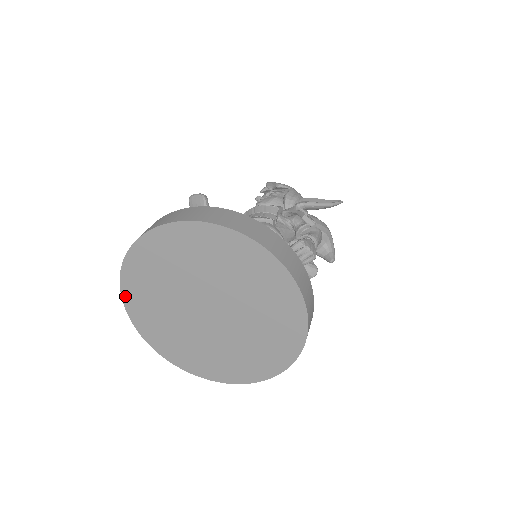
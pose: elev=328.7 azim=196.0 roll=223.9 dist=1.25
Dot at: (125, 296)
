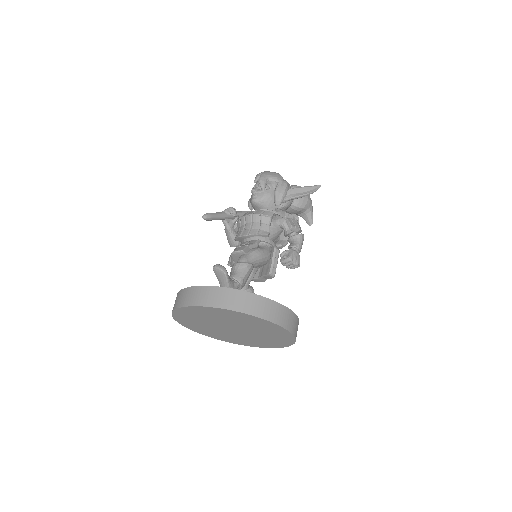
Dot at: (175, 318)
